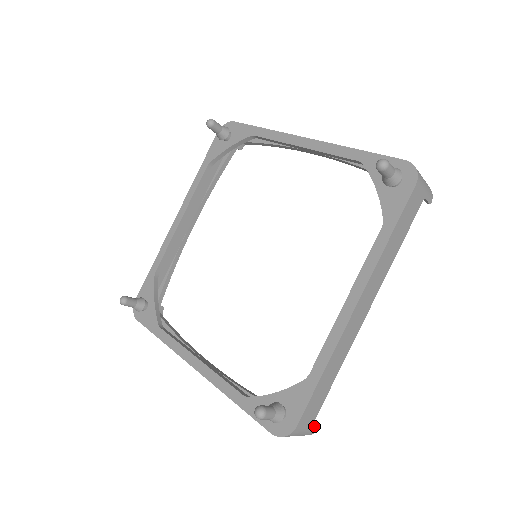
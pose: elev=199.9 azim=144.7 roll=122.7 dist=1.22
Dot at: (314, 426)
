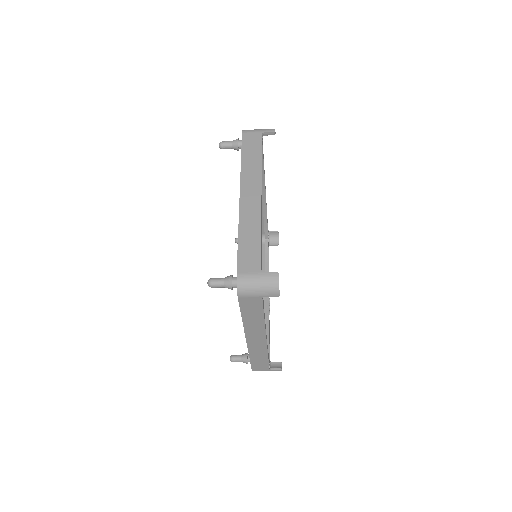
Dot at: (266, 273)
